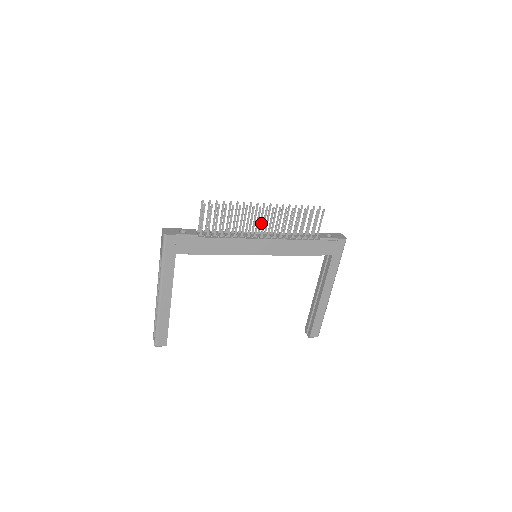
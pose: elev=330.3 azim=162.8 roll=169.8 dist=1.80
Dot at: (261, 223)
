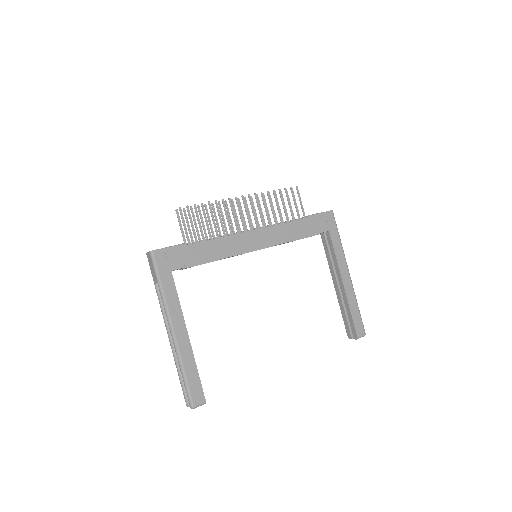
Dot at: (244, 220)
